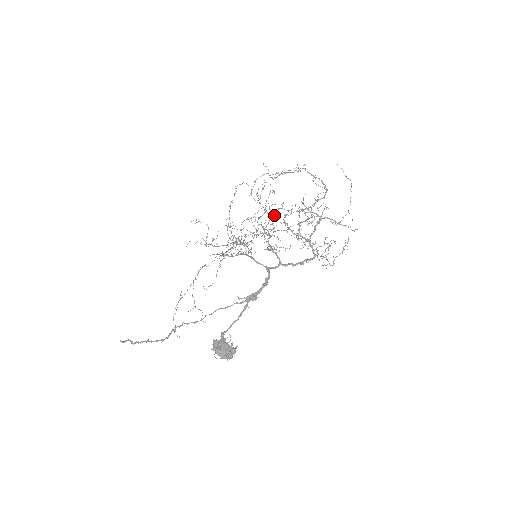
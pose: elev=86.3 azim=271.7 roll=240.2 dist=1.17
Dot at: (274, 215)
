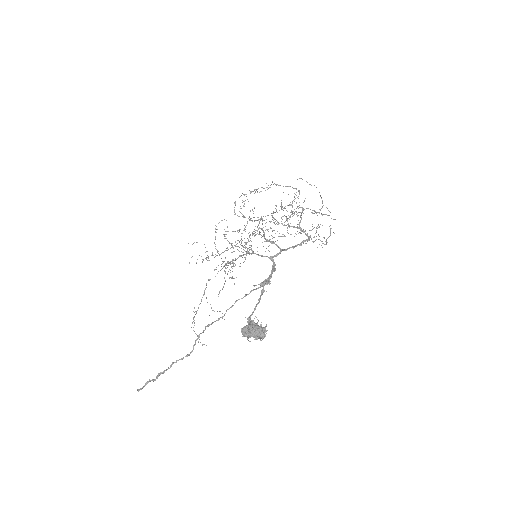
Dot at: occluded
